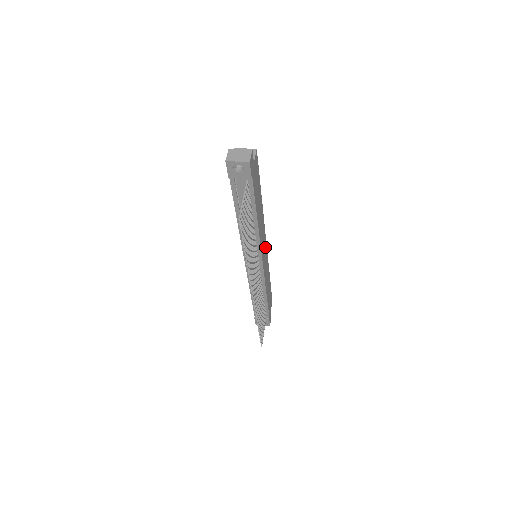
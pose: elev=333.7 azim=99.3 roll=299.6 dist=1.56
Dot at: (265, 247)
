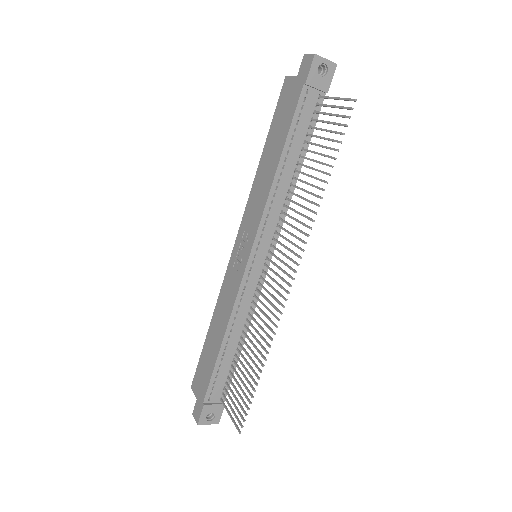
Dot at: occluded
